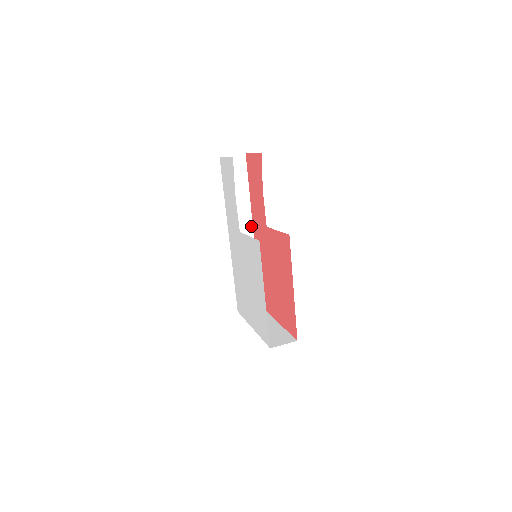
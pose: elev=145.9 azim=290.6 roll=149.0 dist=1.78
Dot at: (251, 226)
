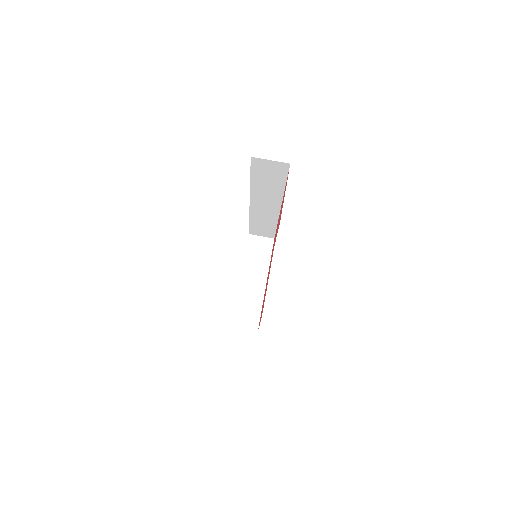
Dot at: (279, 204)
